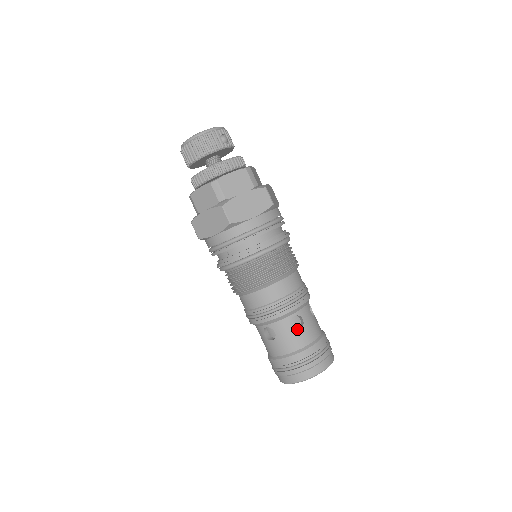
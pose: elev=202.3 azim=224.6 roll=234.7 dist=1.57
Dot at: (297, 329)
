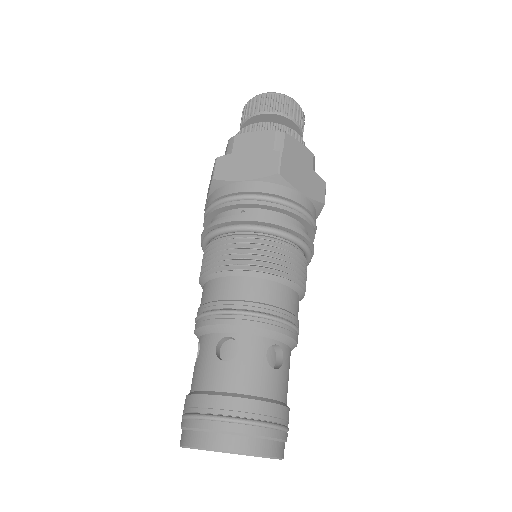
Dot at: (269, 367)
